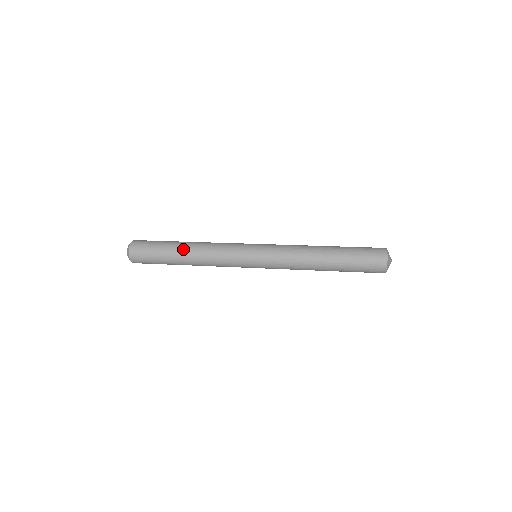
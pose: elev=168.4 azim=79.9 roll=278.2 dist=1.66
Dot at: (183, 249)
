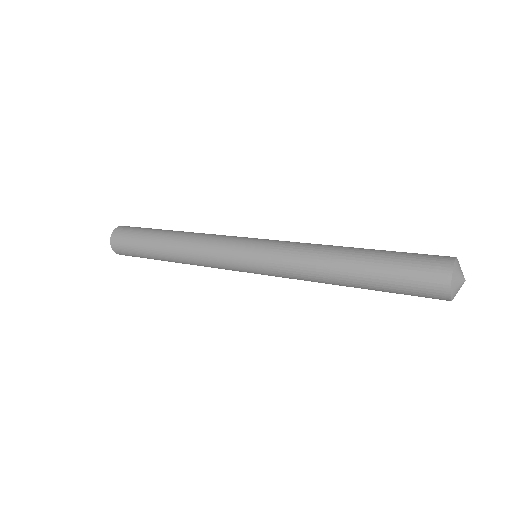
Dot at: (165, 241)
